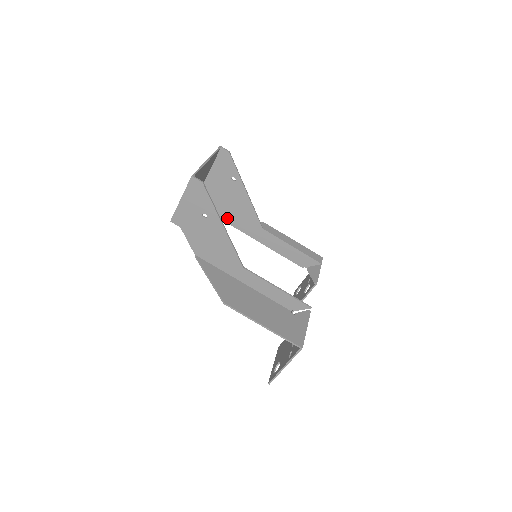
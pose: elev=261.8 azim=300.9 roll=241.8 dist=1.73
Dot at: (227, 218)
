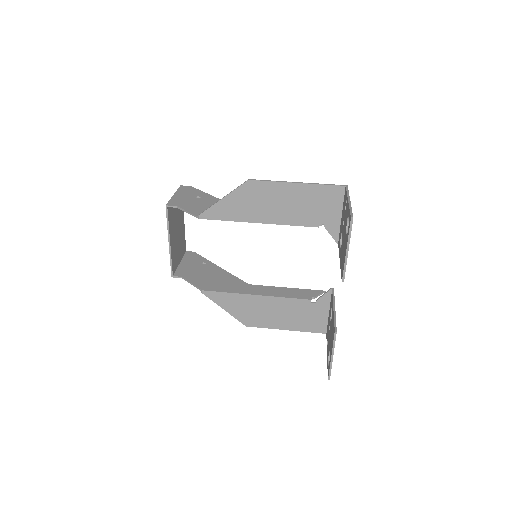
Dot at: (208, 288)
